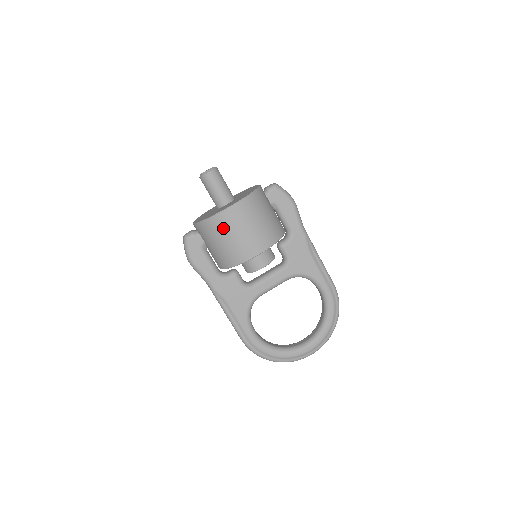
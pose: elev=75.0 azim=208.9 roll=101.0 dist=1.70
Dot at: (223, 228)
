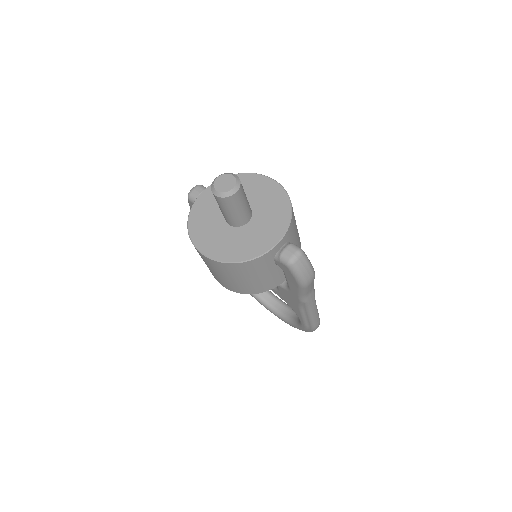
Dot at: occluded
